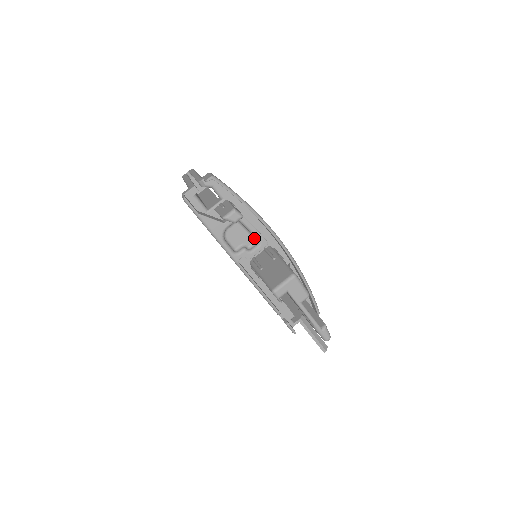
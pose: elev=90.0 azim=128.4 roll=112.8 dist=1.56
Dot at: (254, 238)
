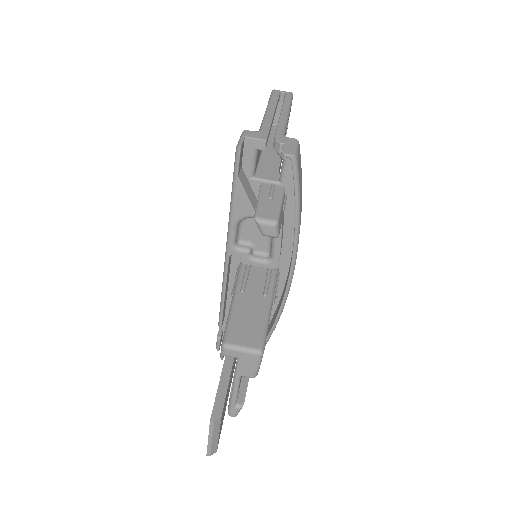
Dot at: (270, 249)
